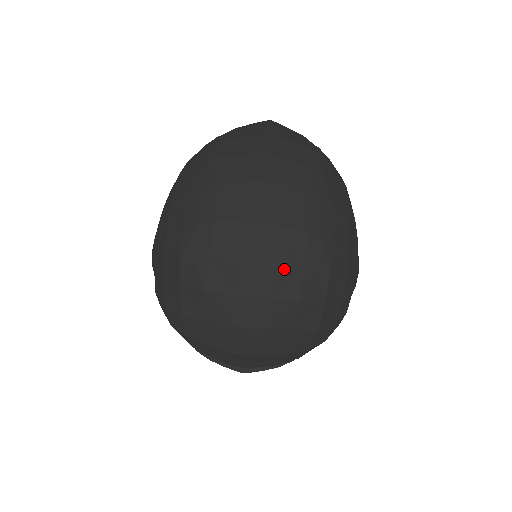
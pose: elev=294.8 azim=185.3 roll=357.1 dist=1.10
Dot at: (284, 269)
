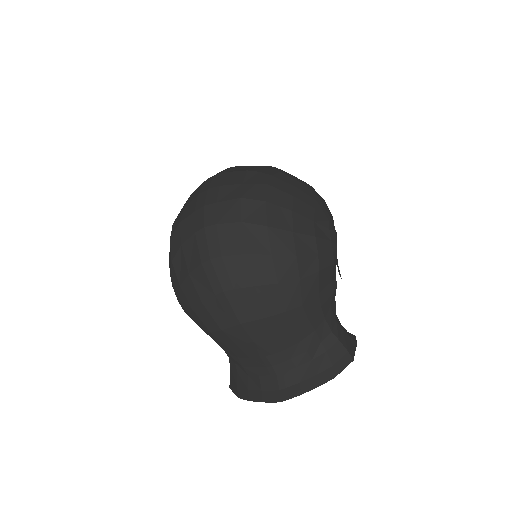
Dot at: (227, 186)
